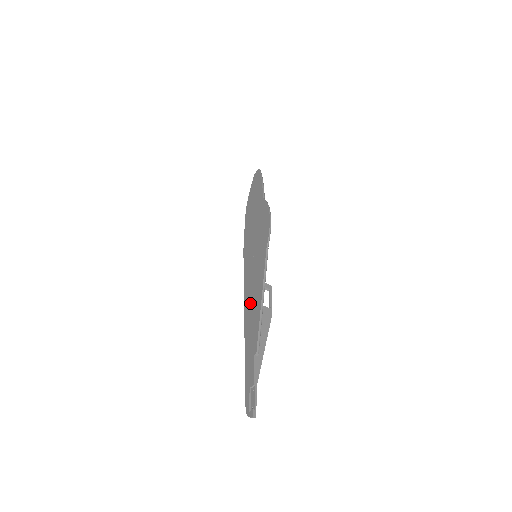
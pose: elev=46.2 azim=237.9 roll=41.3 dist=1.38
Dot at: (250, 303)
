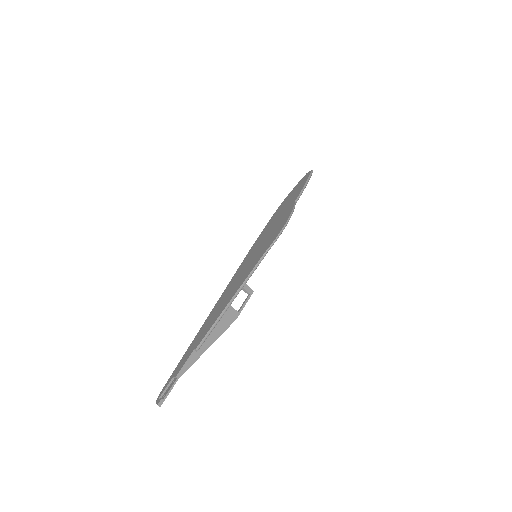
Dot at: (223, 299)
